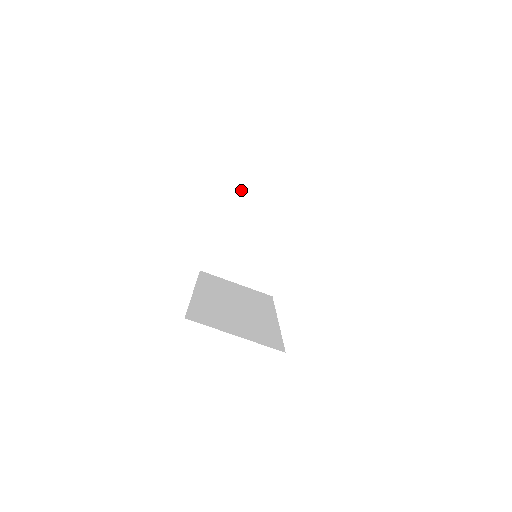
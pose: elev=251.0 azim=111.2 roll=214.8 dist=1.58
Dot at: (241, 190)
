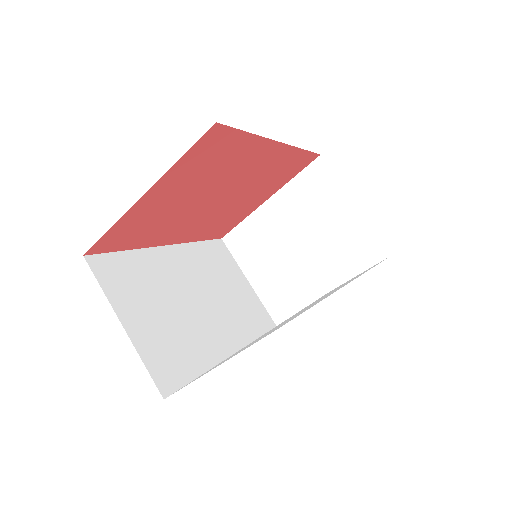
Dot at: (322, 173)
